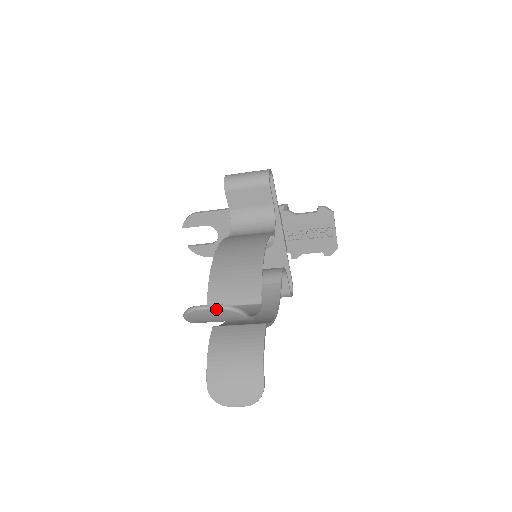
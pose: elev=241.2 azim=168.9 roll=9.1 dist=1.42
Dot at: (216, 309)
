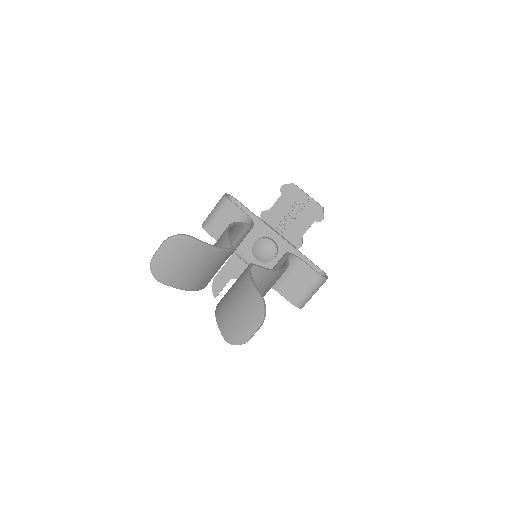
Dot at: (163, 246)
